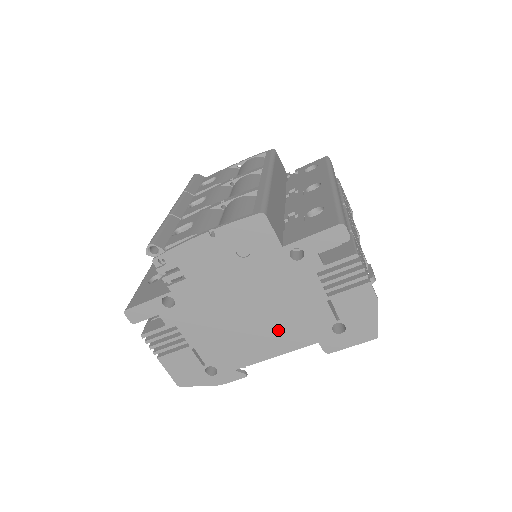
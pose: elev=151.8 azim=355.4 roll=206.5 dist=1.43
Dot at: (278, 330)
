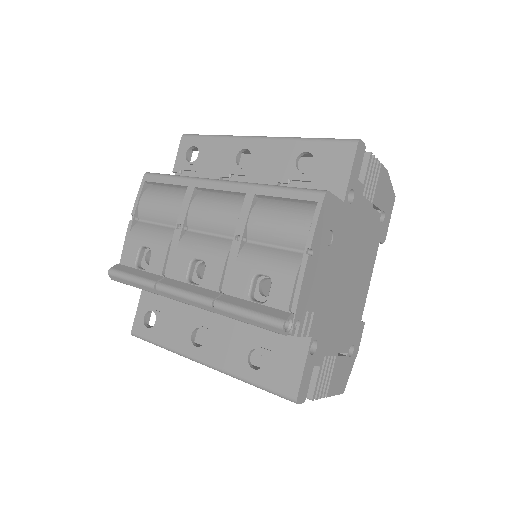
Dot at: (364, 265)
